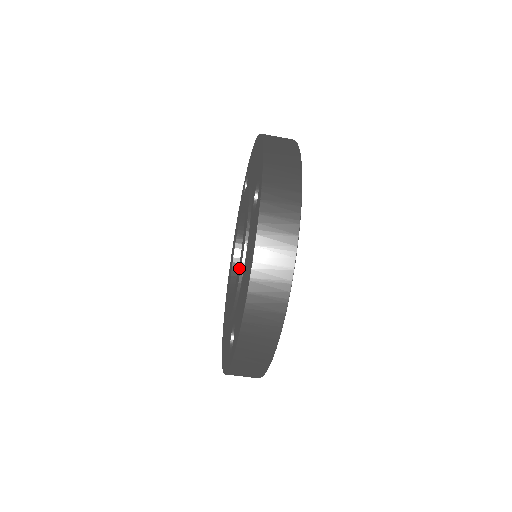
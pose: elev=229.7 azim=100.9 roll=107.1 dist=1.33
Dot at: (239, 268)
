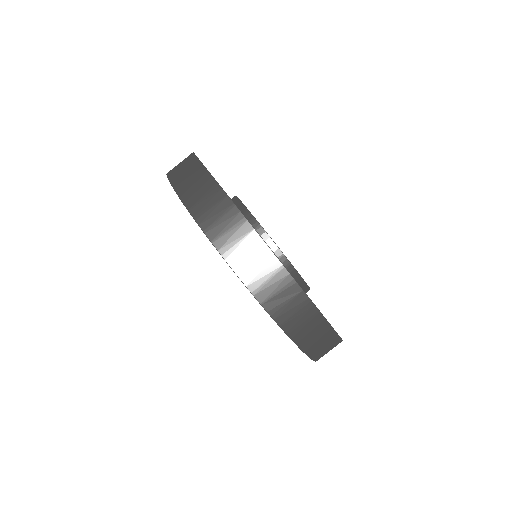
Dot at: occluded
